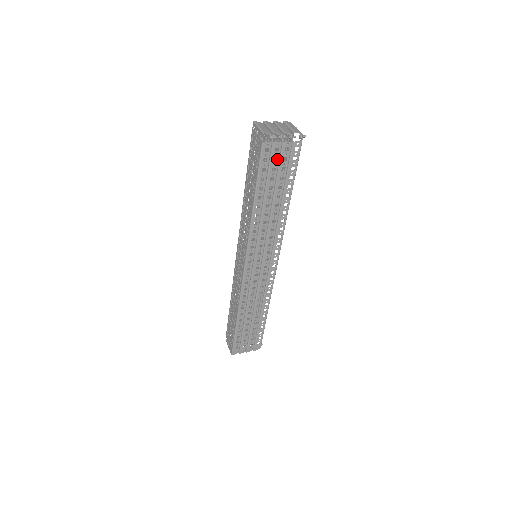
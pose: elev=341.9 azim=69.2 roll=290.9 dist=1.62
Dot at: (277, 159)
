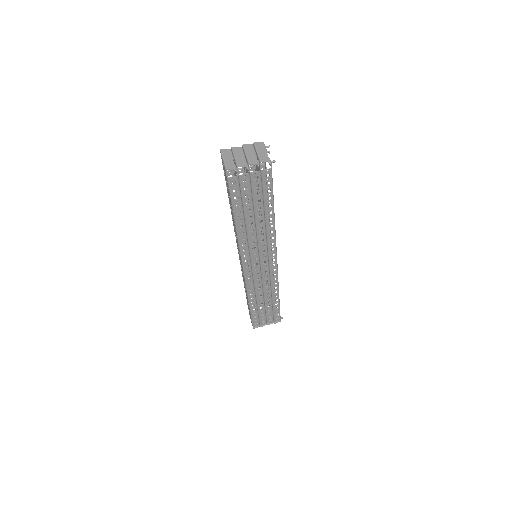
Dot at: (248, 187)
